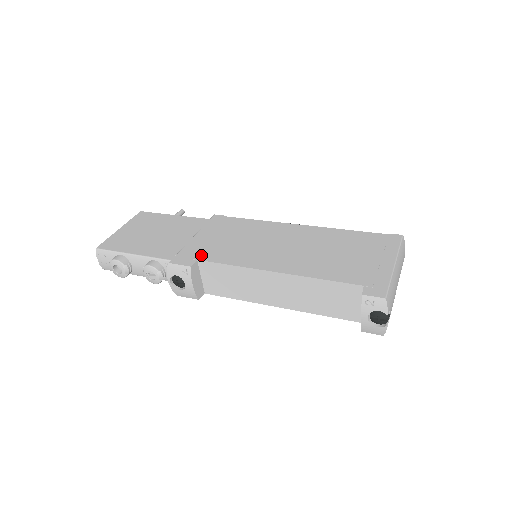
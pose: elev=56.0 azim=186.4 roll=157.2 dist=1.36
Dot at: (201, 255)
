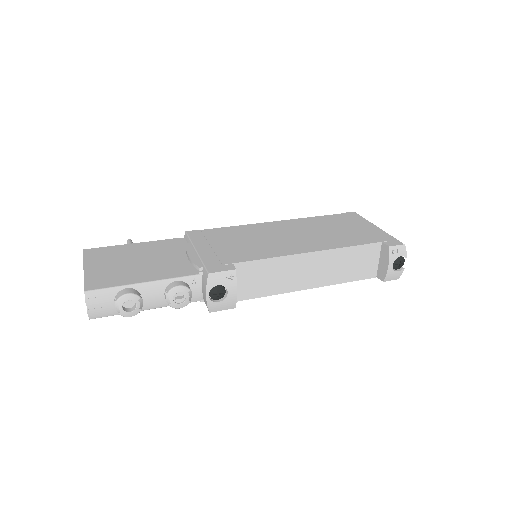
Dot at: (231, 259)
